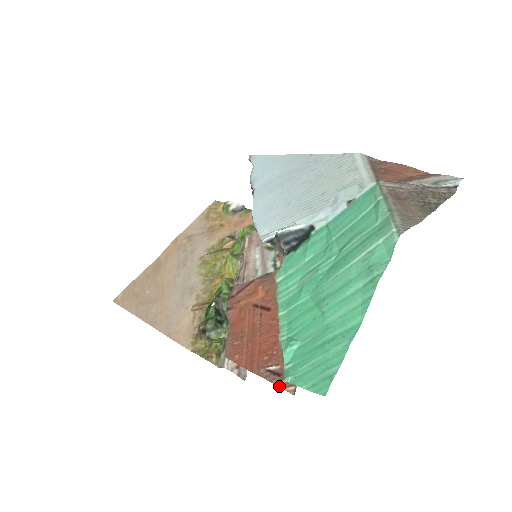
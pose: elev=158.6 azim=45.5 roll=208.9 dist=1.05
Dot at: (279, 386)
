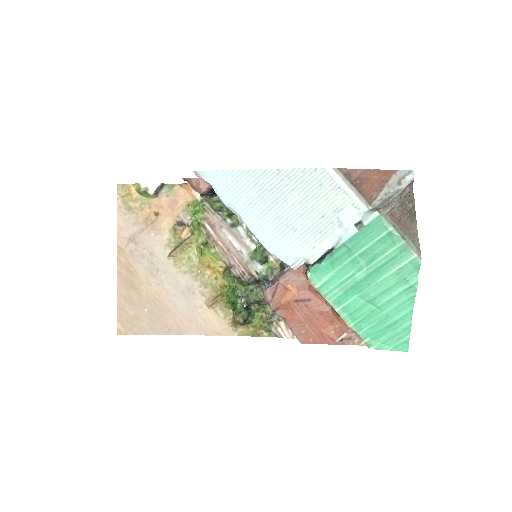
Dot at: occluded
